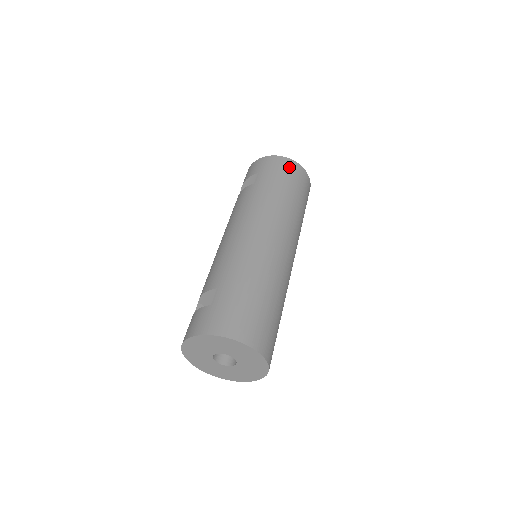
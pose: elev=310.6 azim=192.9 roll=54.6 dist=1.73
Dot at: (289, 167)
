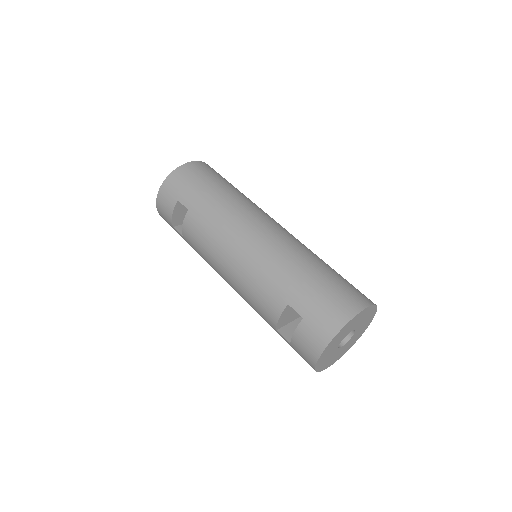
Dot at: (192, 171)
